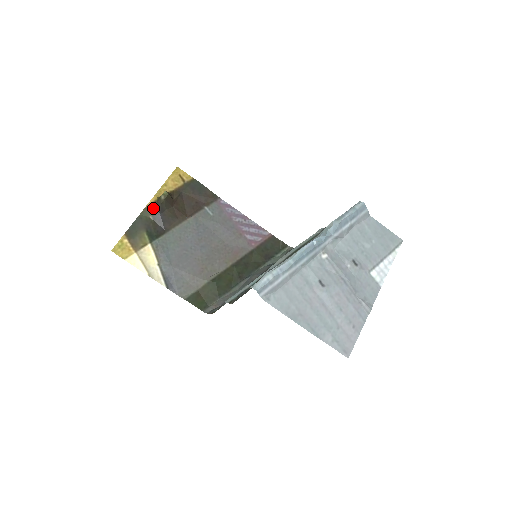
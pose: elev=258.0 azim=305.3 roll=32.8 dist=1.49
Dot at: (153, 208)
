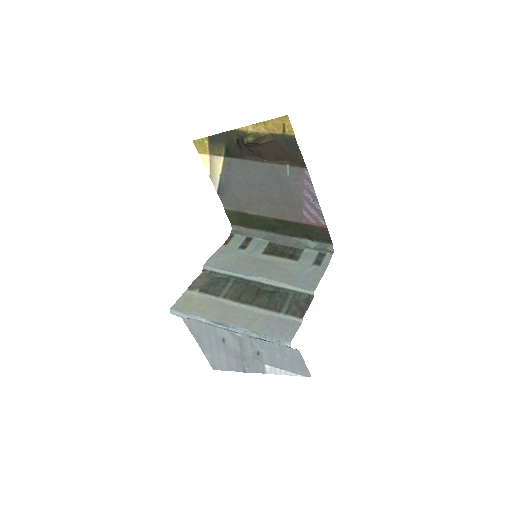
Dot at: (240, 136)
